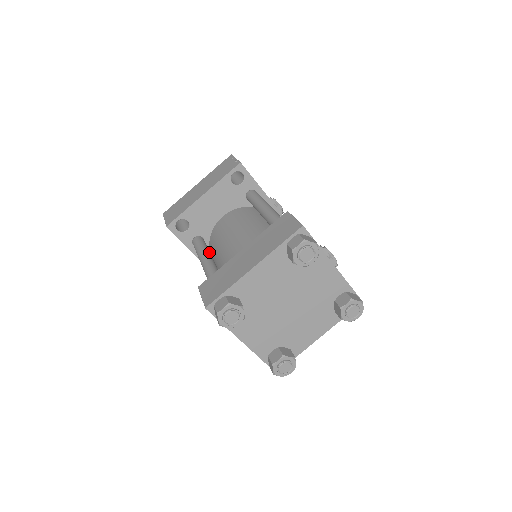
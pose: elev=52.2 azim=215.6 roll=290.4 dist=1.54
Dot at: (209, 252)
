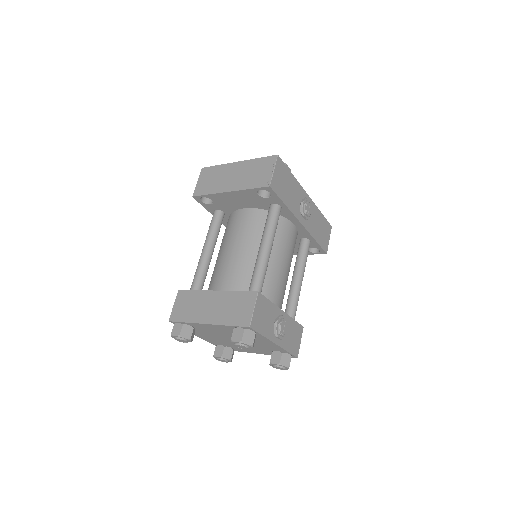
Dot at: (214, 241)
